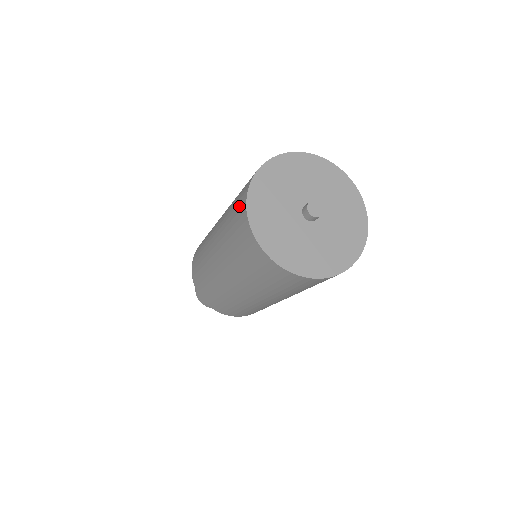
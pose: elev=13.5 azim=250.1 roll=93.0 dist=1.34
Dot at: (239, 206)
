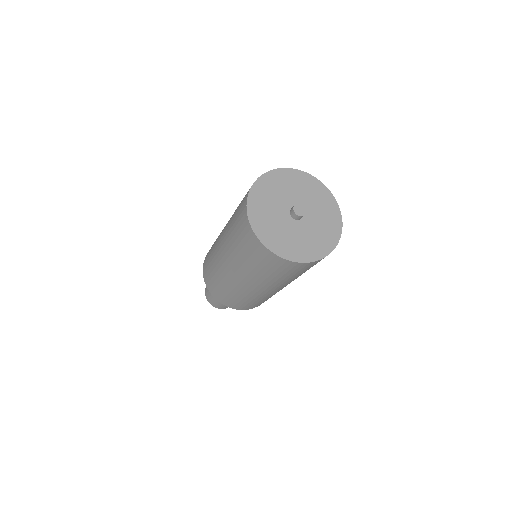
Dot at: (242, 204)
